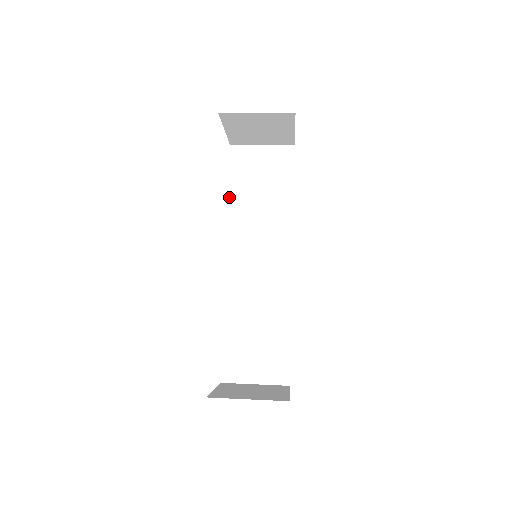
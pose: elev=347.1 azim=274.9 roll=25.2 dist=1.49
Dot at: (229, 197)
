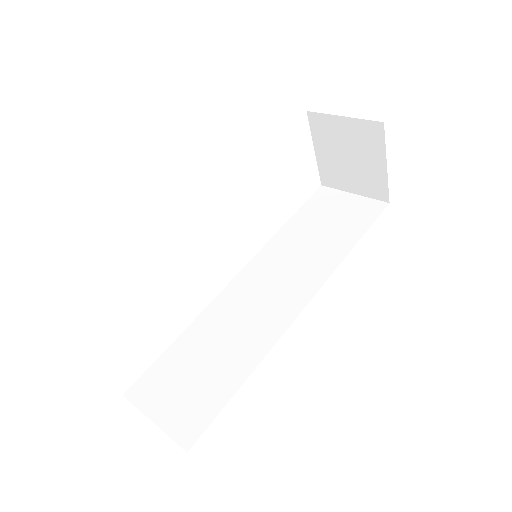
Dot at: (286, 224)
